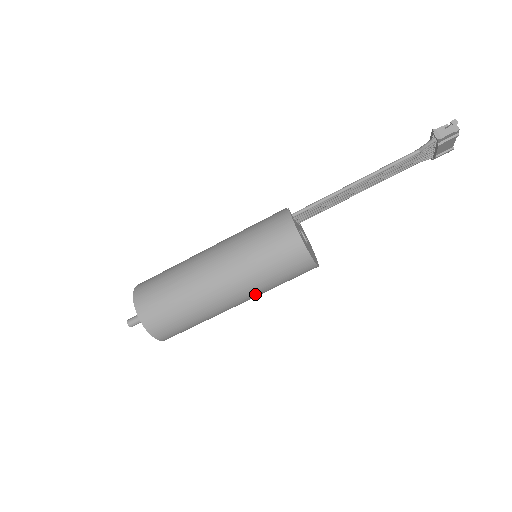
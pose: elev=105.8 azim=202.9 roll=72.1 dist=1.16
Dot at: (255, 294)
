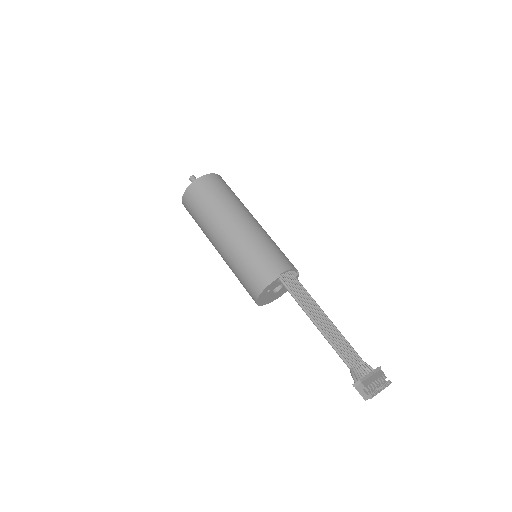
Dot at: occluded
